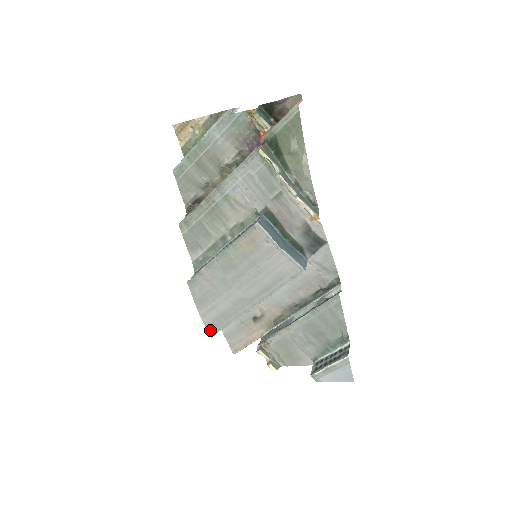
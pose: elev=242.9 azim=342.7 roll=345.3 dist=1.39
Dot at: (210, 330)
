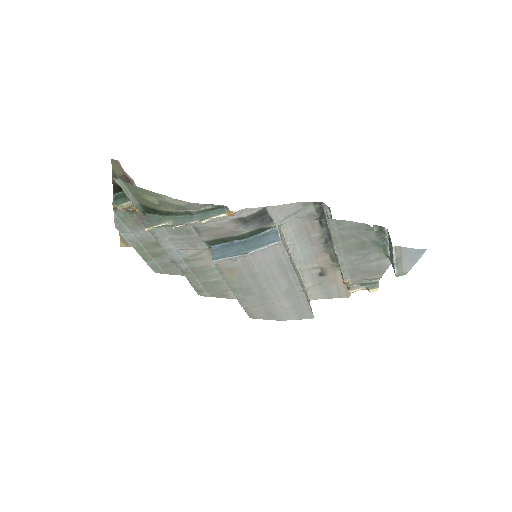
Dot at: (306, 317)
